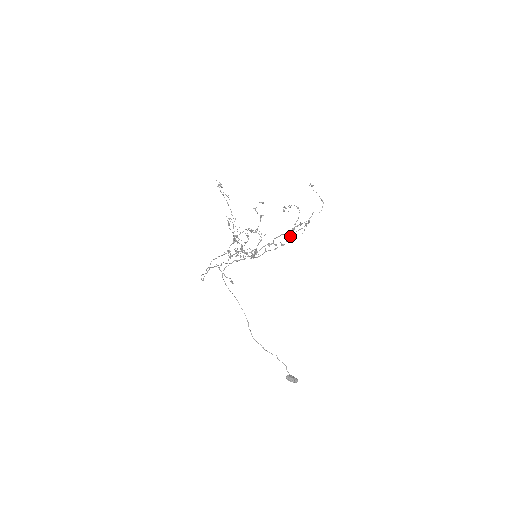
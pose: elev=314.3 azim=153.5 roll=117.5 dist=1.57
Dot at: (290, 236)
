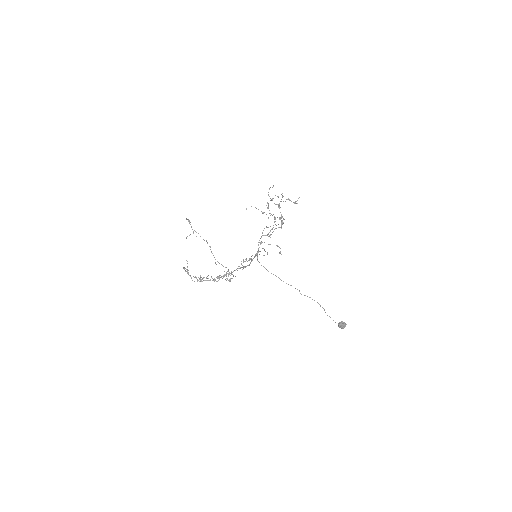
Dot at: (283, 219)
